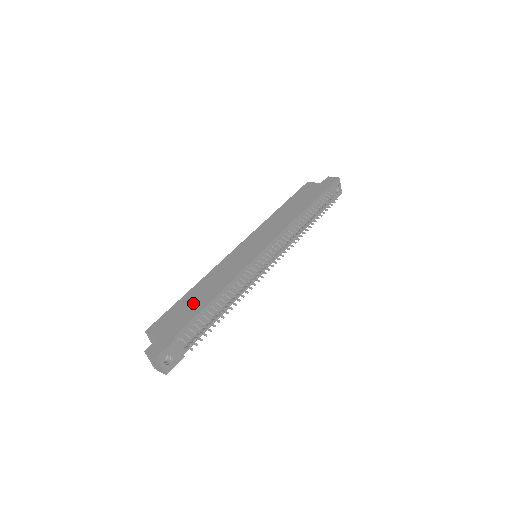
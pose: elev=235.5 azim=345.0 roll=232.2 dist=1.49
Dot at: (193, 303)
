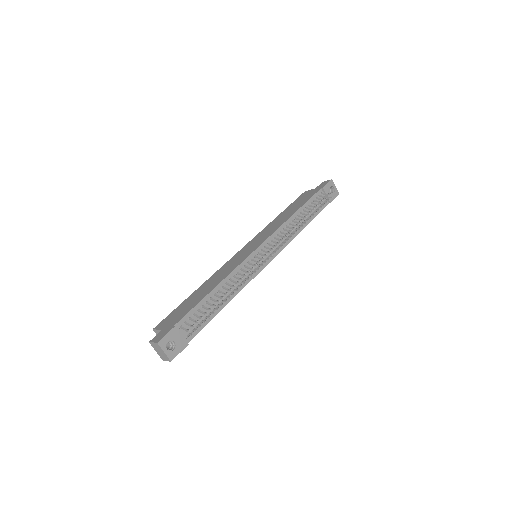
Dot at: (194, 299)
